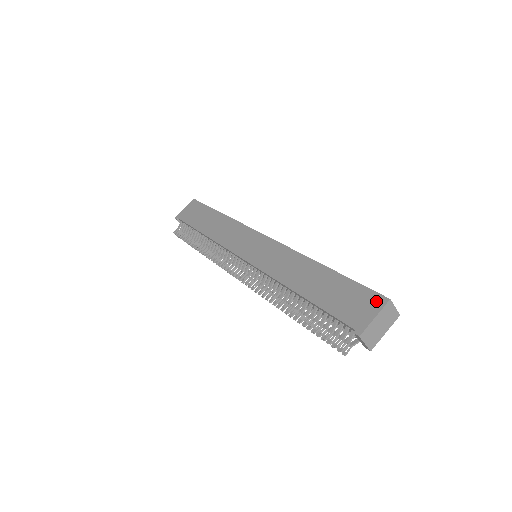
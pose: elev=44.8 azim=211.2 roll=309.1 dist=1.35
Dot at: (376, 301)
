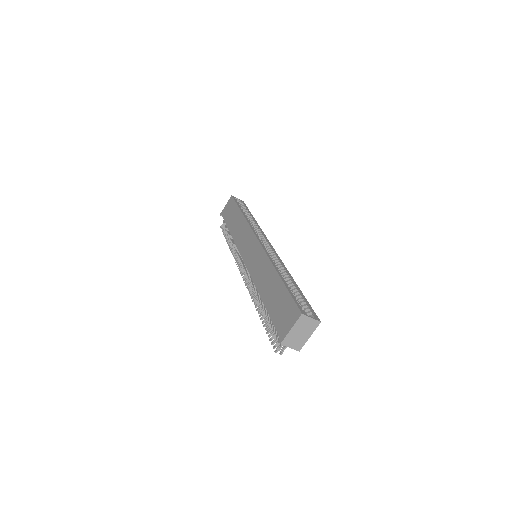
Dot at: (295, 314)
